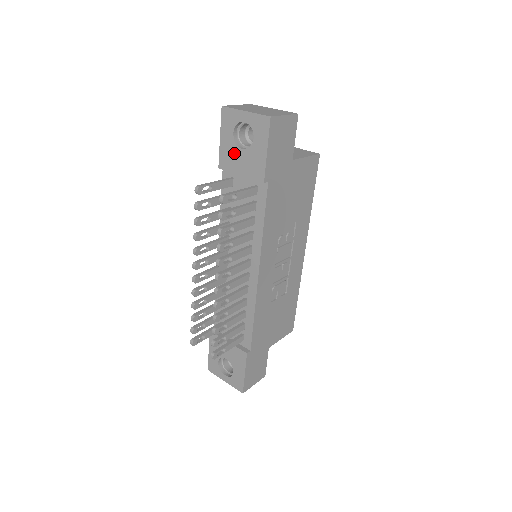
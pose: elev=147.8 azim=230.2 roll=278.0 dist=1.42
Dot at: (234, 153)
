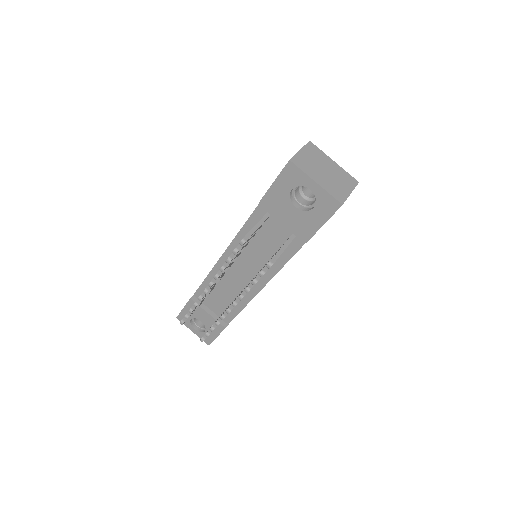
Dot at: (284, 204)
